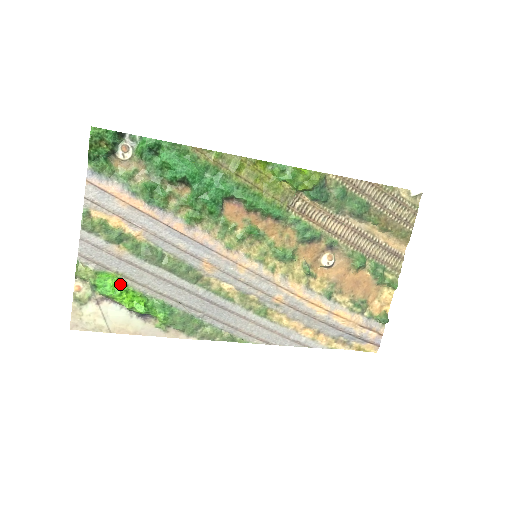
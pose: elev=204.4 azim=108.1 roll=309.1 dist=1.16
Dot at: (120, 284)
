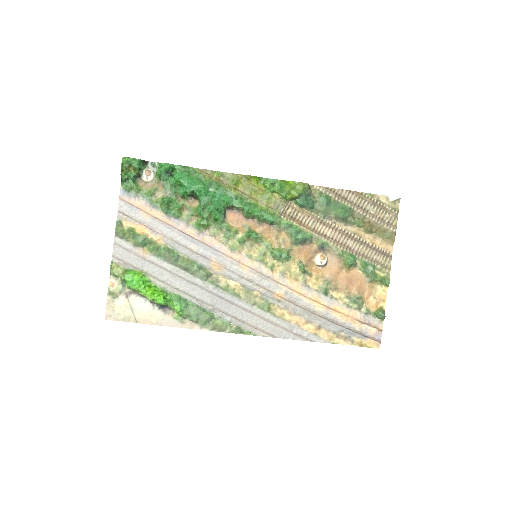
Dot at: (144, 280)
